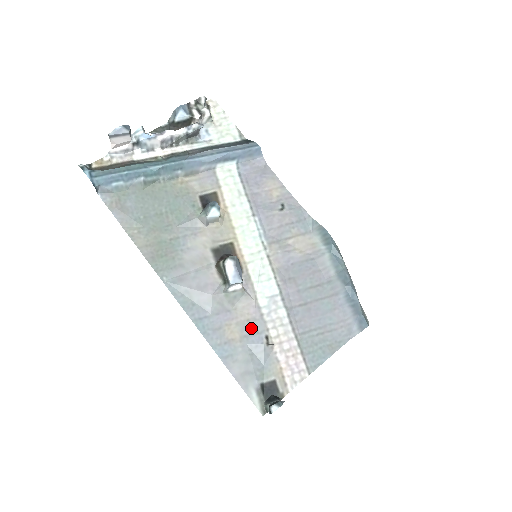
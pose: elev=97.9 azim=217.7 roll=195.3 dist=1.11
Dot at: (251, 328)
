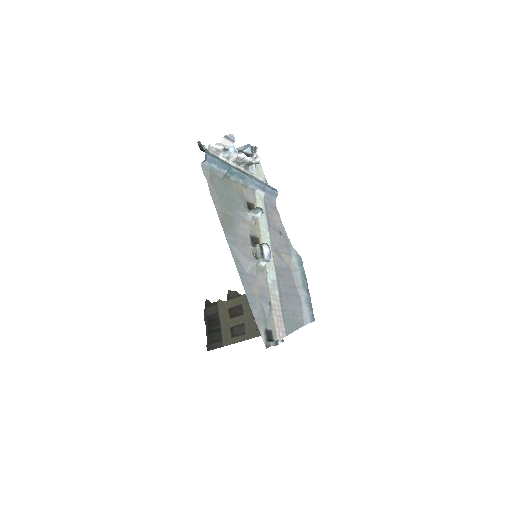
Dot at: (264, 293)
